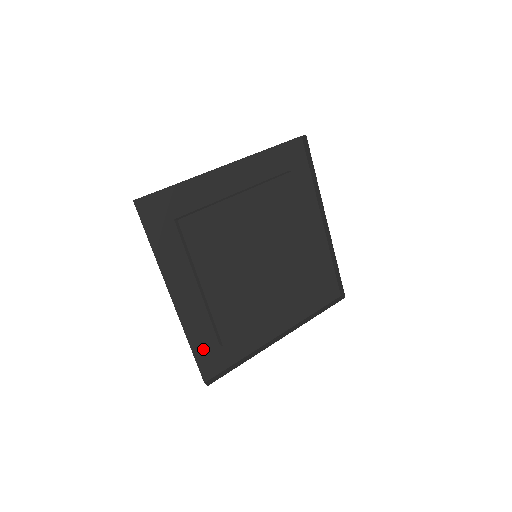
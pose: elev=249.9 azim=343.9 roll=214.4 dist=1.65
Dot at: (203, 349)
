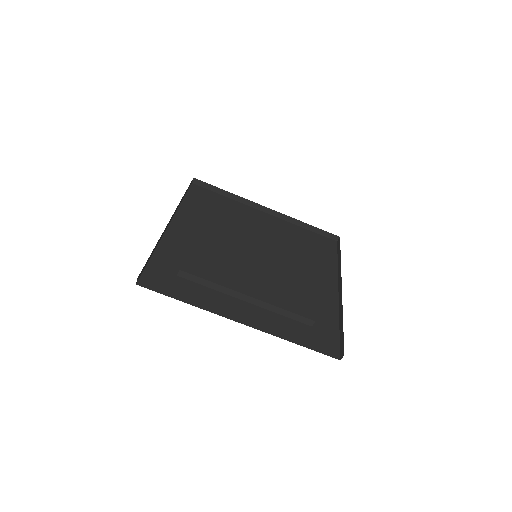
Dot at: (306, 339)
